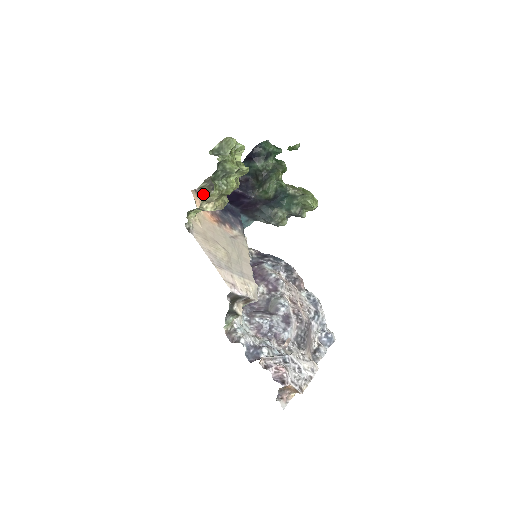
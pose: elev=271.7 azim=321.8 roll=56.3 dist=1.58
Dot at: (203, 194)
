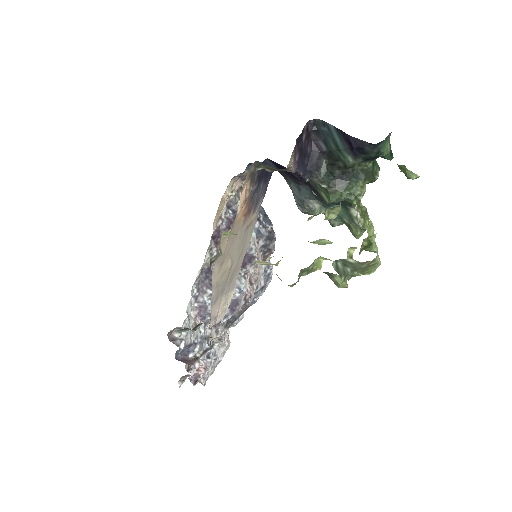
Dot at: (255, 166)
